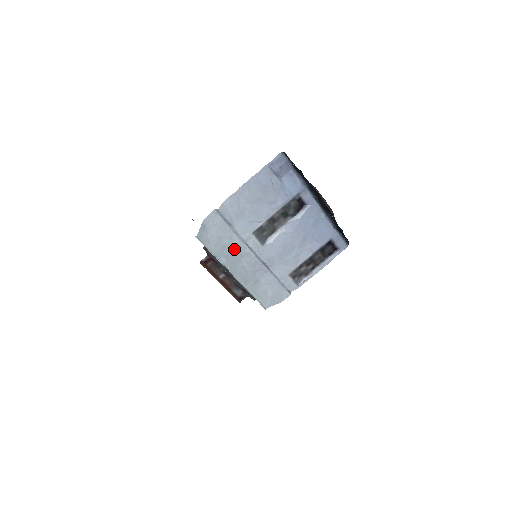
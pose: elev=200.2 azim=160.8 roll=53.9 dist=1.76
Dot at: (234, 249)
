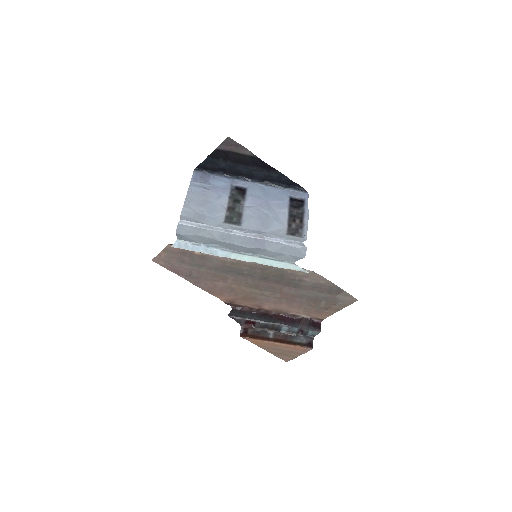
Dot at: (220, 239)
